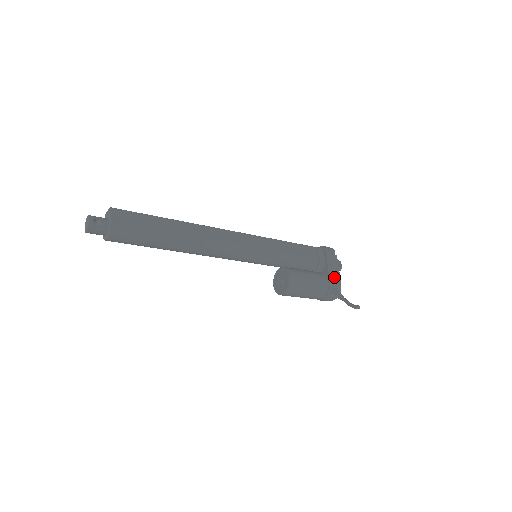
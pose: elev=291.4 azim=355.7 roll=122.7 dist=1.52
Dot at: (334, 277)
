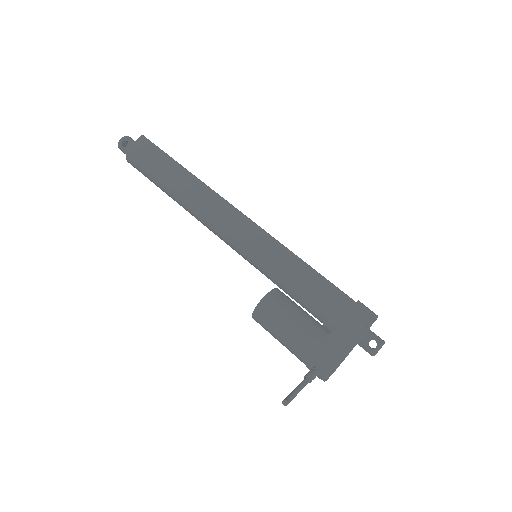
Dot at: (331, 350)
